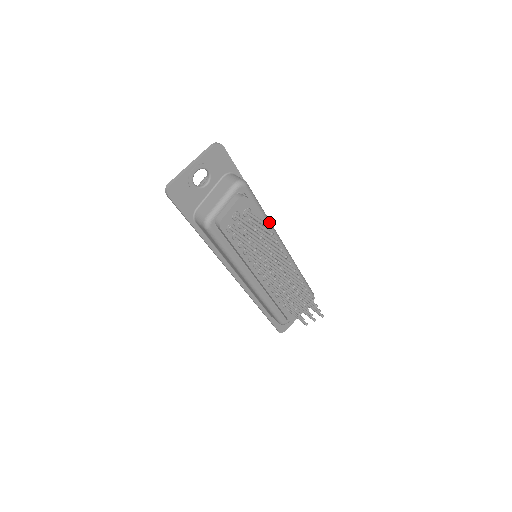
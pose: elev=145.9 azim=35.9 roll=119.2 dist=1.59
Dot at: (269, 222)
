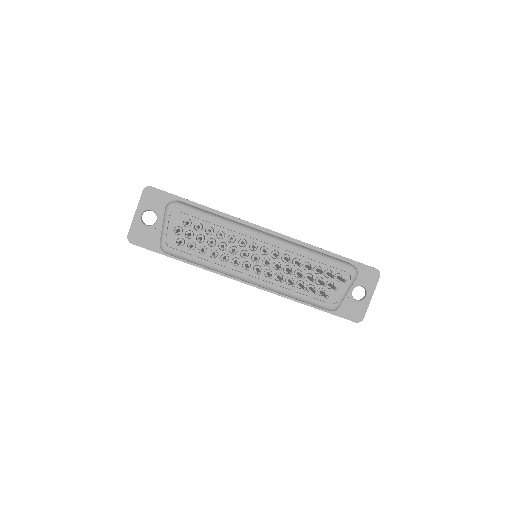
Dot at: (225, 221)
